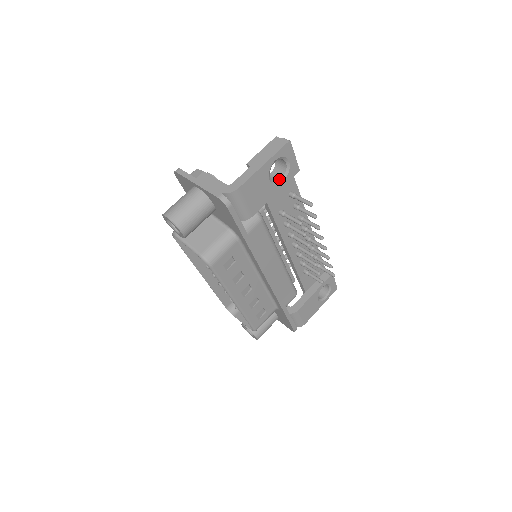
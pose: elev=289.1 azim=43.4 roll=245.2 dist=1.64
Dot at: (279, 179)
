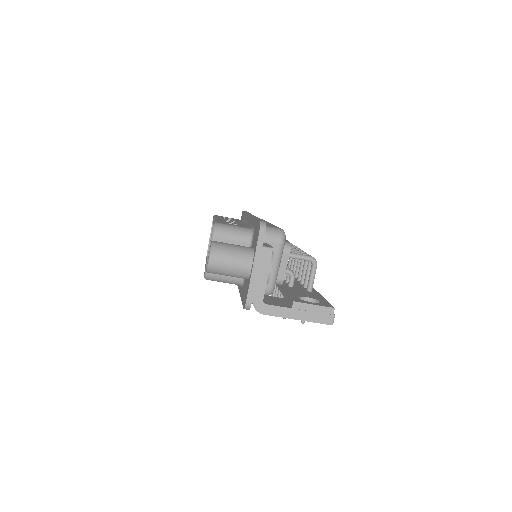
Dot at: occluded
